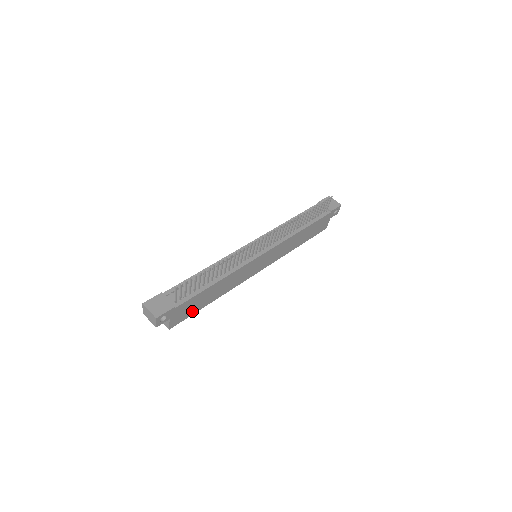
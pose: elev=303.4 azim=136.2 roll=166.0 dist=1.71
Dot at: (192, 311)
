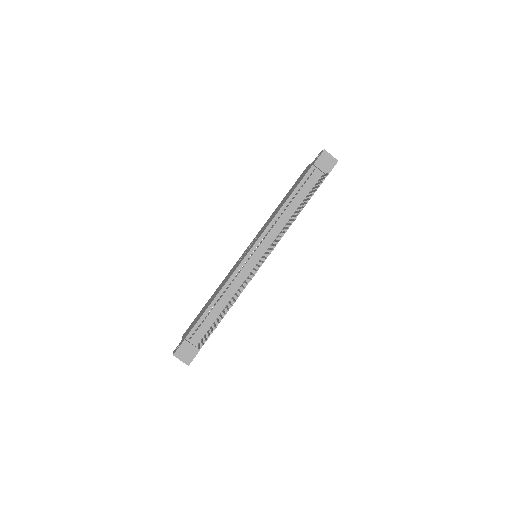
Dot at: occluded
